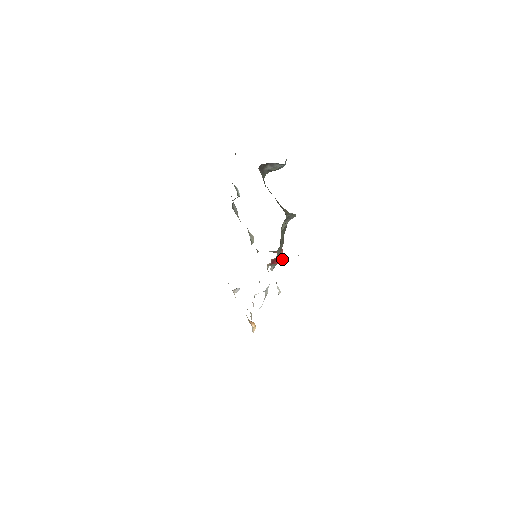
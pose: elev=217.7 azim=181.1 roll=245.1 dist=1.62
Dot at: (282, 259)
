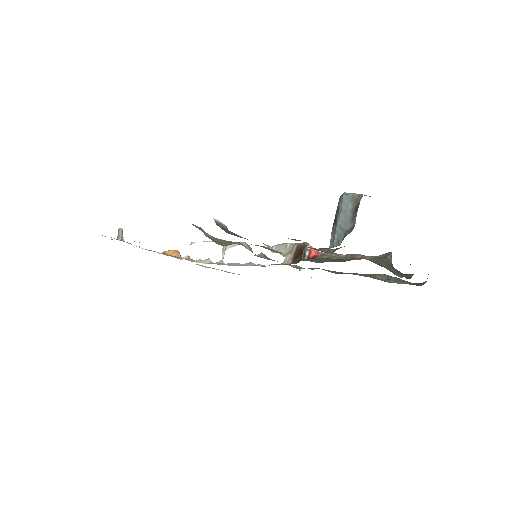
Dot at: occluded
